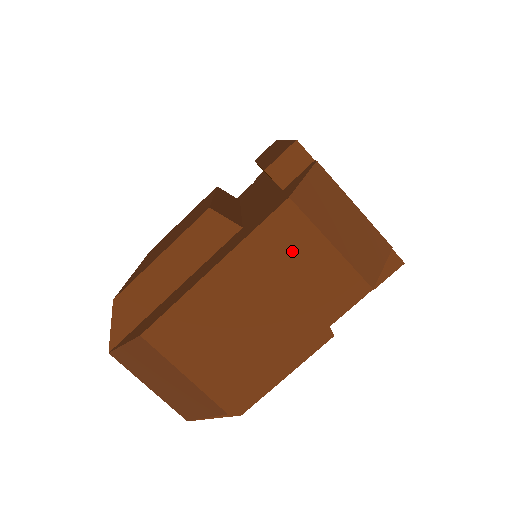
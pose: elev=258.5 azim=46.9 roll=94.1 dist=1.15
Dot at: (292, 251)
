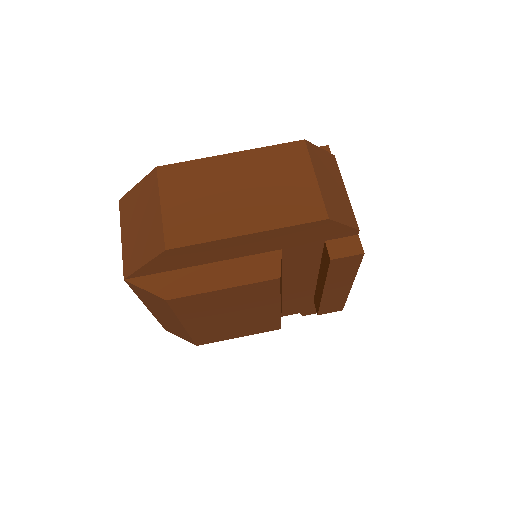
Dot at: (287, 168)
